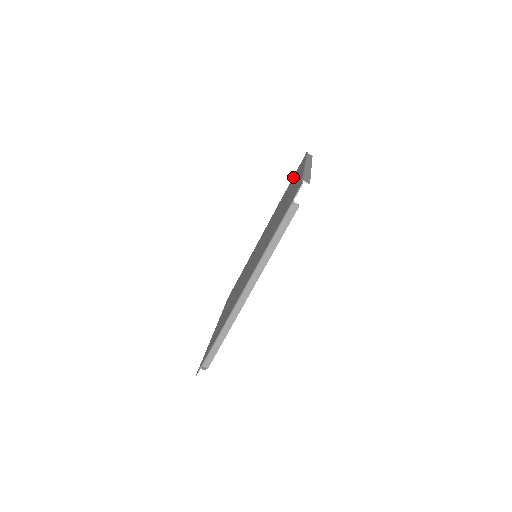
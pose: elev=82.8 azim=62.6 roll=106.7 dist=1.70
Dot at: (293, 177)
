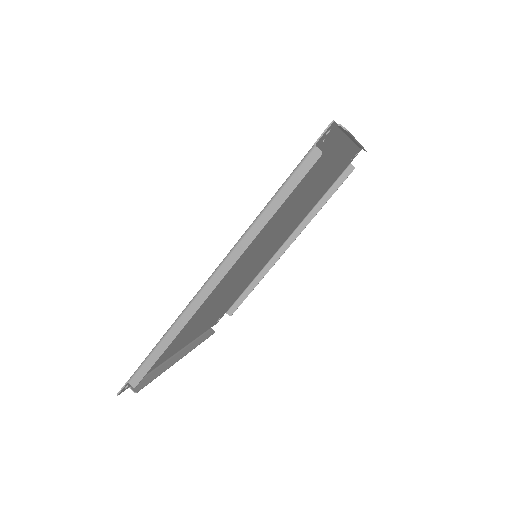
Dot at: occluded
